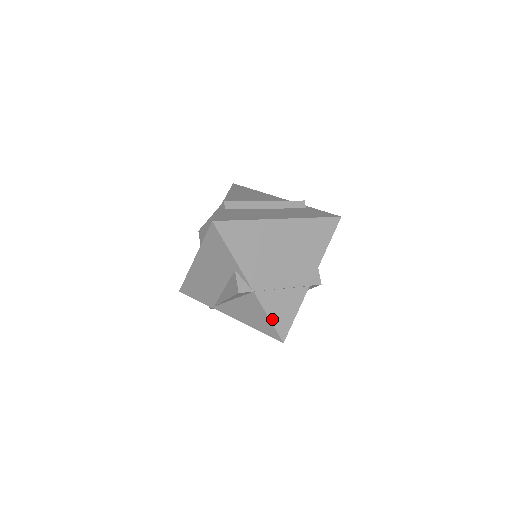
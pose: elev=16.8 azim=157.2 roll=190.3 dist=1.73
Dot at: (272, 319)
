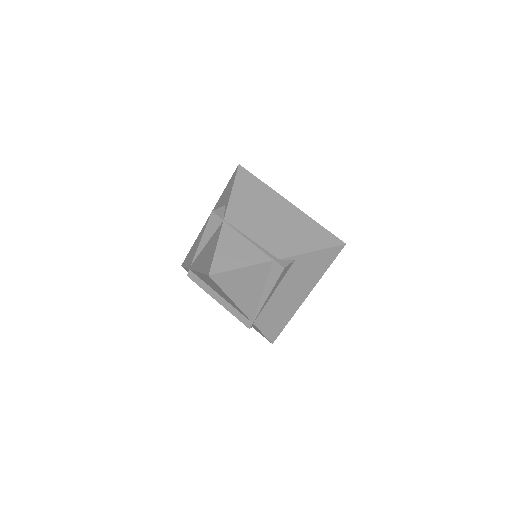
Dot at: (218, 250)
